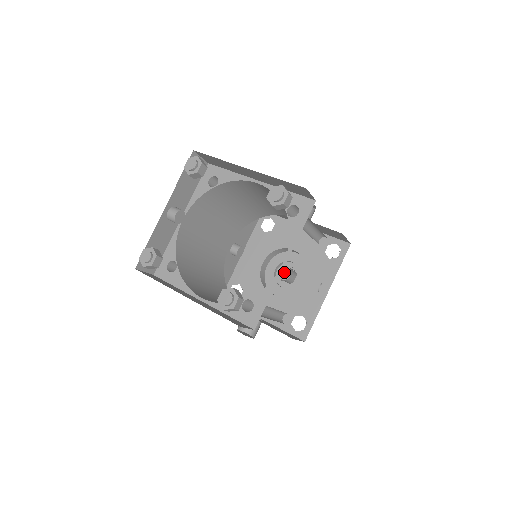
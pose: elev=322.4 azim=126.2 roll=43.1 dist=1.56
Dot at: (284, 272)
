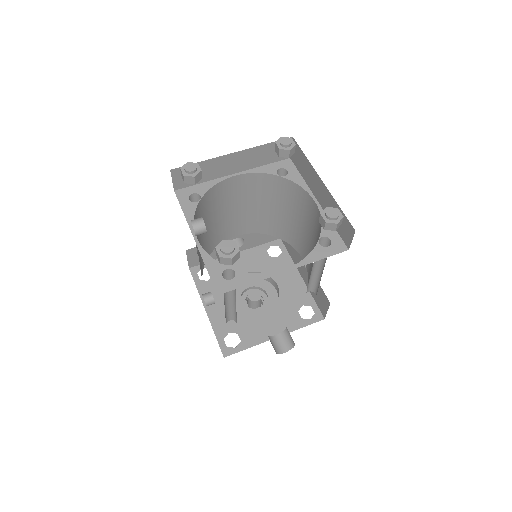
Dot at: (254, 295)
